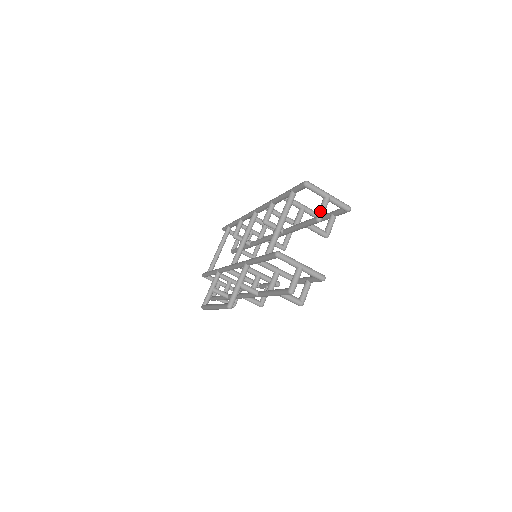
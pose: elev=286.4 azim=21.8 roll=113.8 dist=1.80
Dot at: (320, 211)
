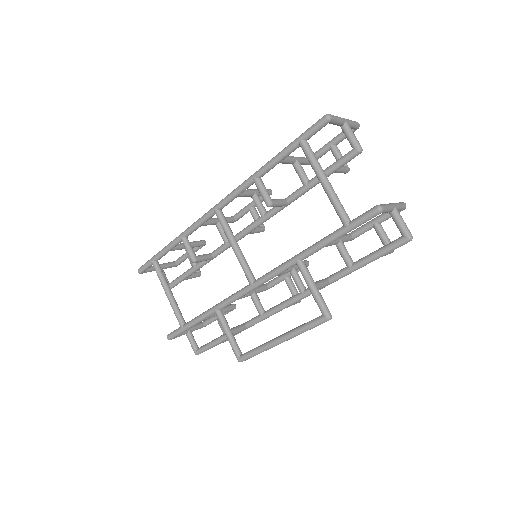
Dot at: (355, 140)
